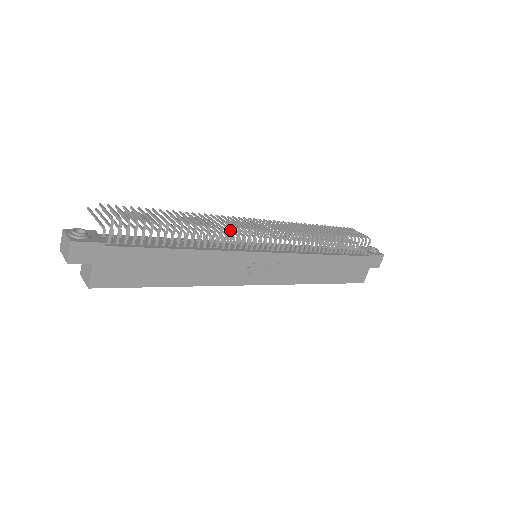
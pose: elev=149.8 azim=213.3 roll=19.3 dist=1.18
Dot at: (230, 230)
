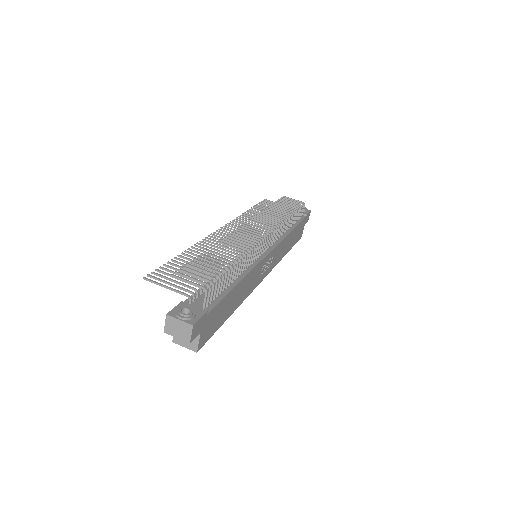
Dot at: occluded
